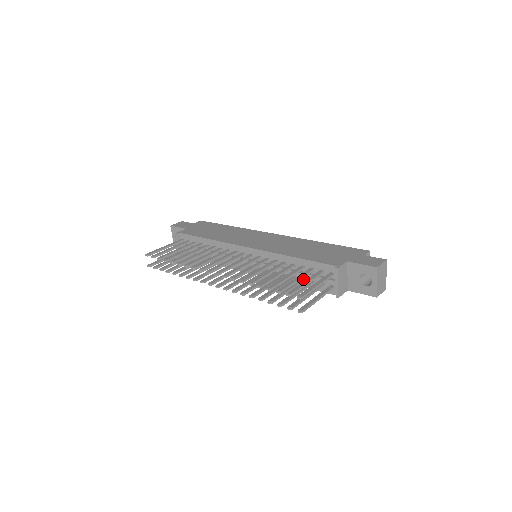
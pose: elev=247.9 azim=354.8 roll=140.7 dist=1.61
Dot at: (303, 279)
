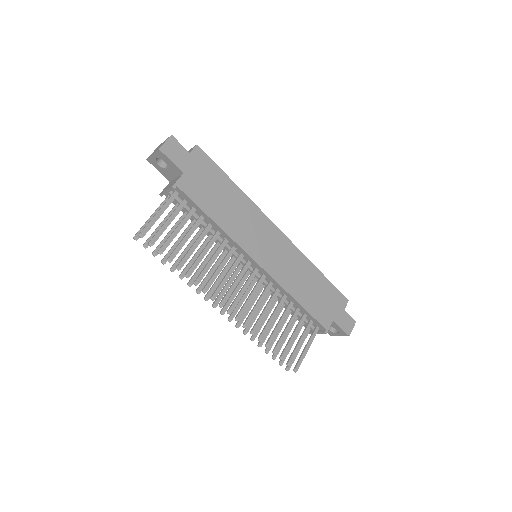
Dot at: (291, 311)
